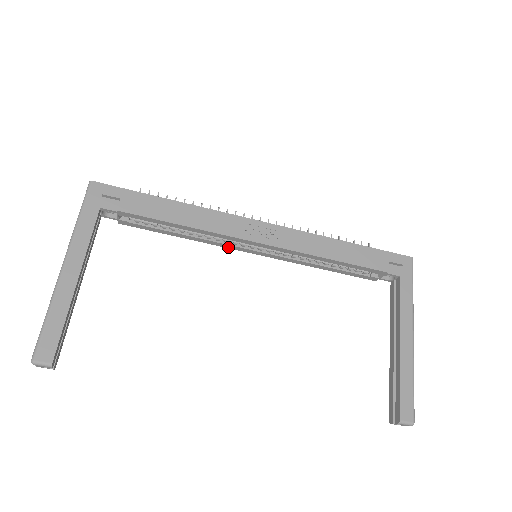
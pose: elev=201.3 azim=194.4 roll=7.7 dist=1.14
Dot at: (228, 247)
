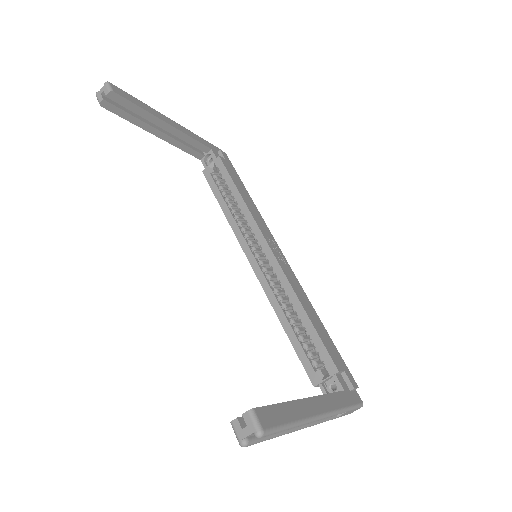
Dot at: (241, 243)
